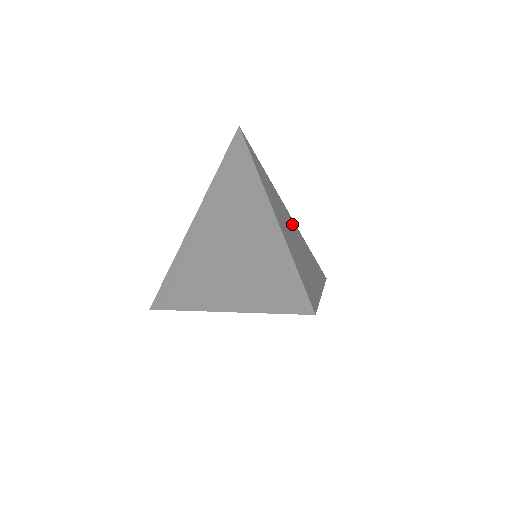
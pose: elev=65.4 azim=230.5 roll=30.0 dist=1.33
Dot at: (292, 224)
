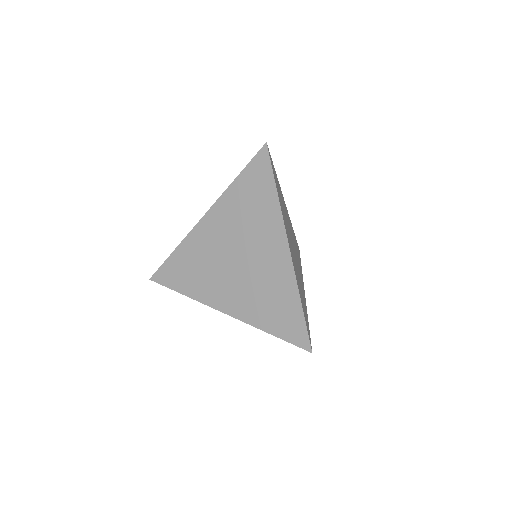
Dot at: (289, 224)
